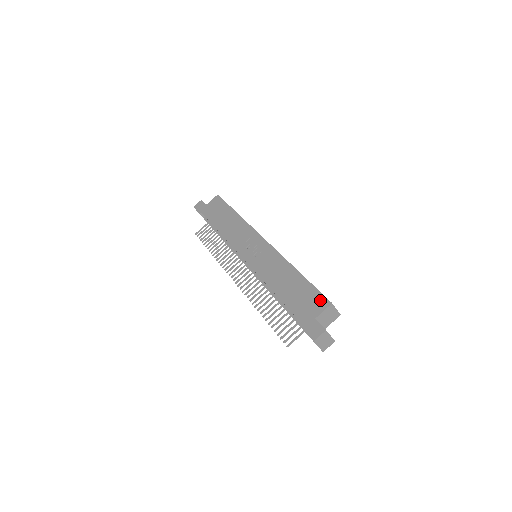
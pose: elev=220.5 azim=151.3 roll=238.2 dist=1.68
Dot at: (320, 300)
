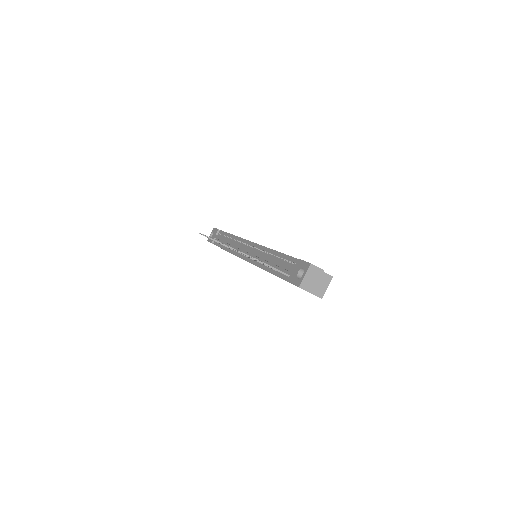
Dot at: occluded
